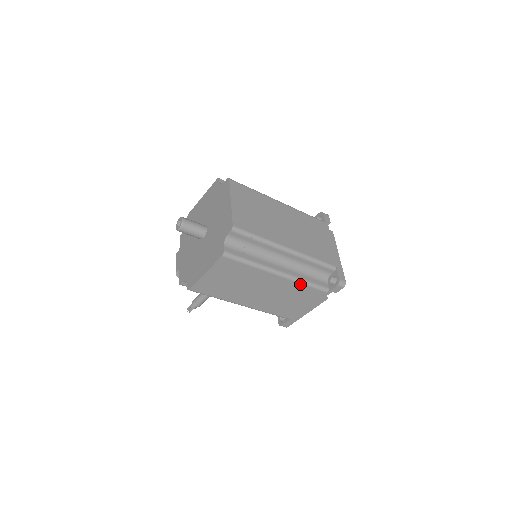
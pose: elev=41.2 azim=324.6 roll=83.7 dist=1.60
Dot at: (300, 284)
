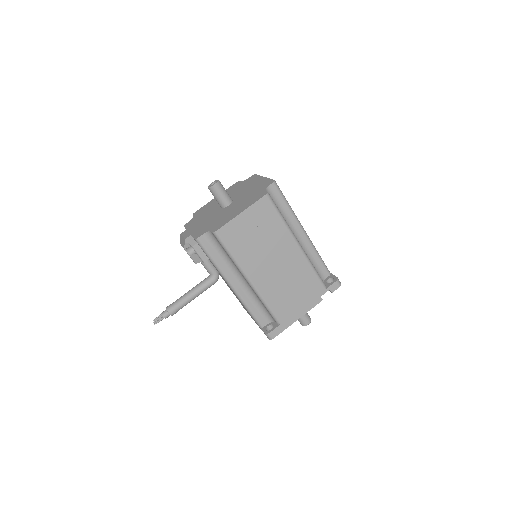
Dot at: (309, 266)
